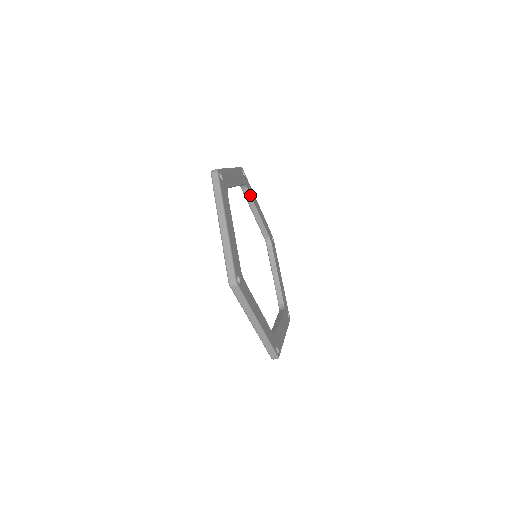
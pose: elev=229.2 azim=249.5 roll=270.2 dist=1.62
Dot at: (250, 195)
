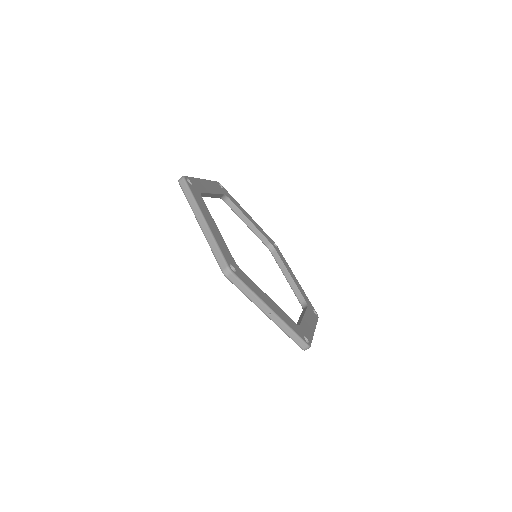
Dot at: (235, 205)
